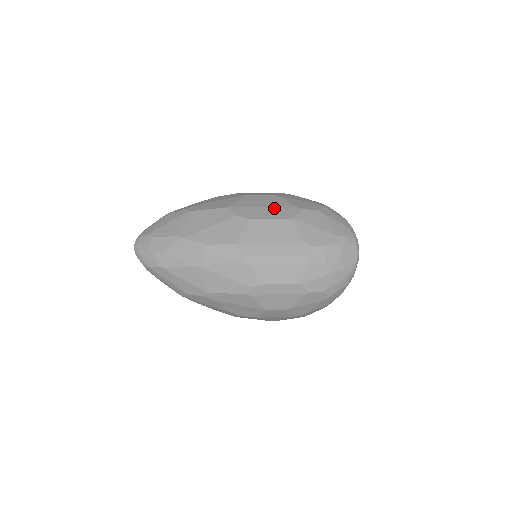
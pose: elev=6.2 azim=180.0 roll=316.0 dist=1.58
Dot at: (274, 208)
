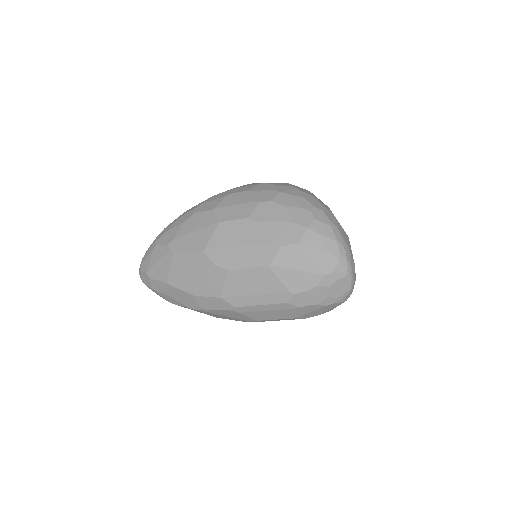
Dot at: (250, 249)
